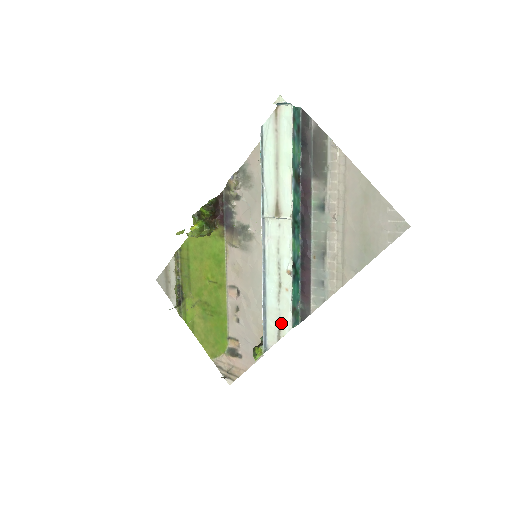
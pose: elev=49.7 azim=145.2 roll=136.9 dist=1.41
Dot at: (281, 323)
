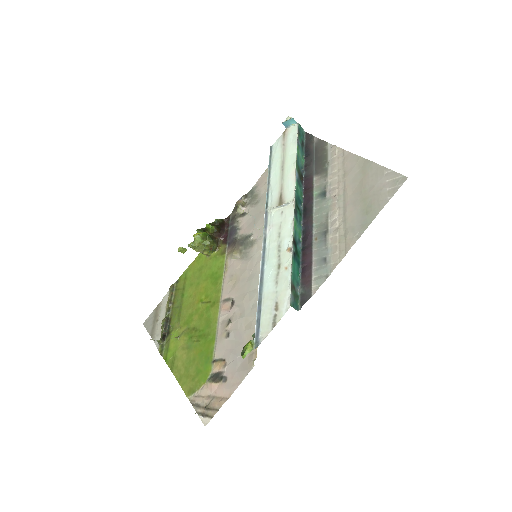
Dot at: (278, 306)
